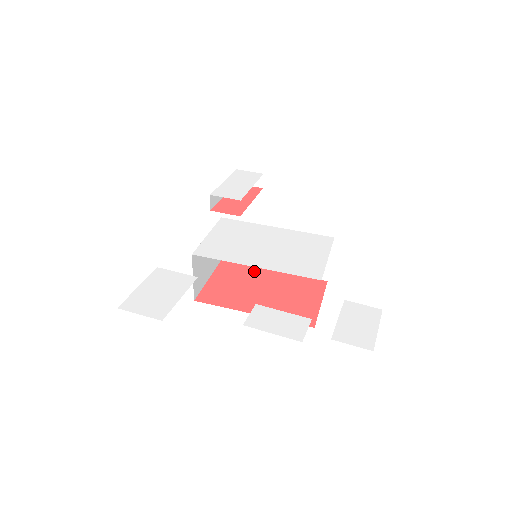
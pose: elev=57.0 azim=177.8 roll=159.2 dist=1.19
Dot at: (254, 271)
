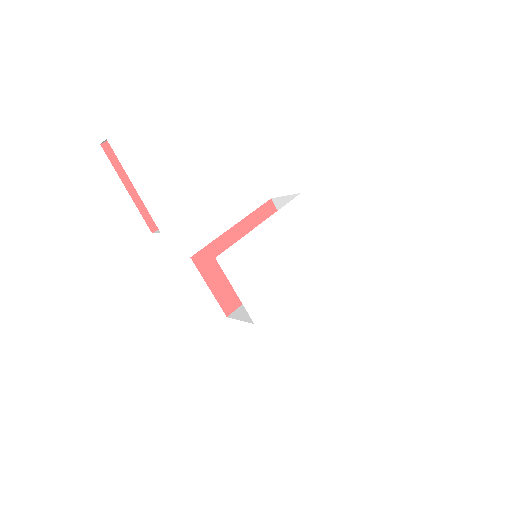
Dot at: (224, 243)
